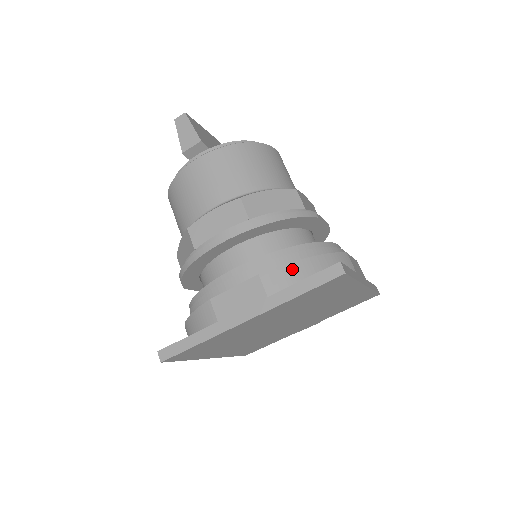
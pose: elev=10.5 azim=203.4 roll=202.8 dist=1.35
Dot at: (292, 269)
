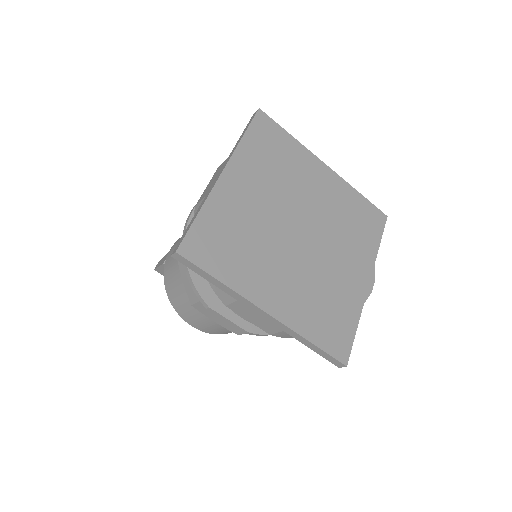
Dot at: occluded
